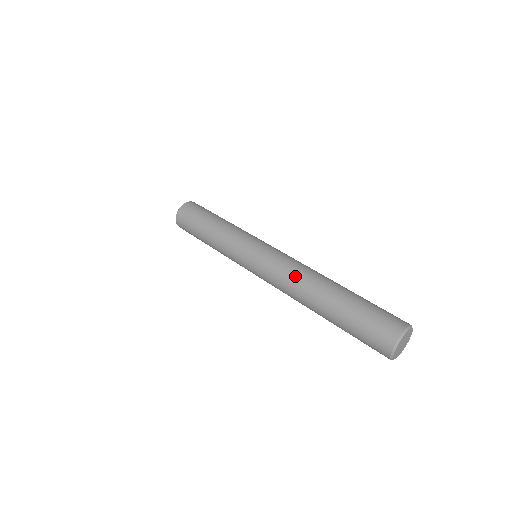
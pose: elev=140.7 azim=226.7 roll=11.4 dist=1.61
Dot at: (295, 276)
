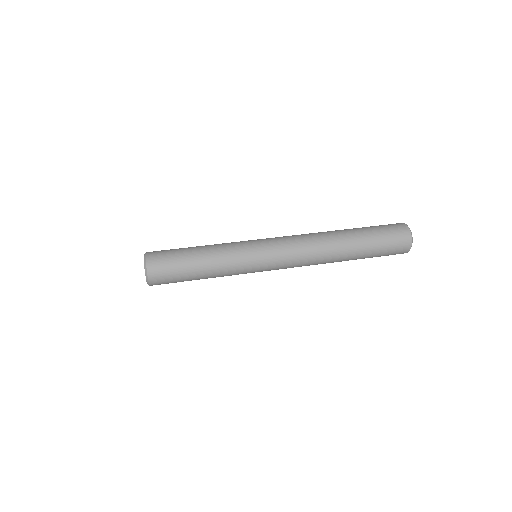
Dot at: (315, 248)
